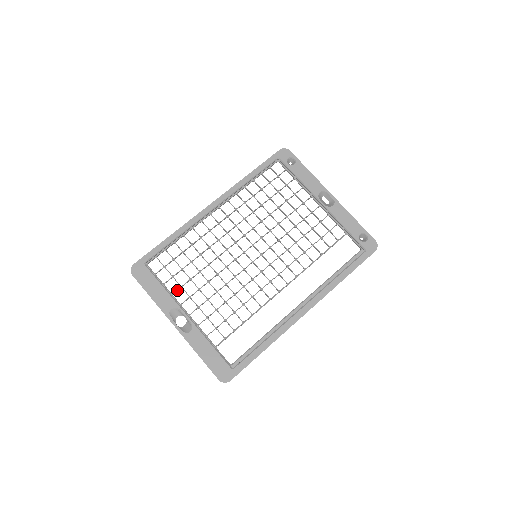
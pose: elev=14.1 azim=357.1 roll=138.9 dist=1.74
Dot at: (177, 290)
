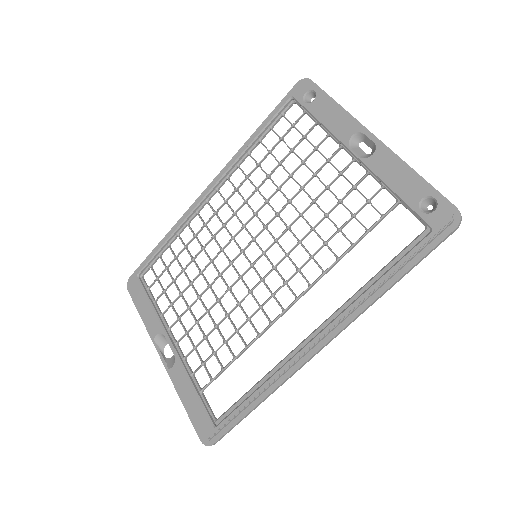
Dot at: (167, 309)
